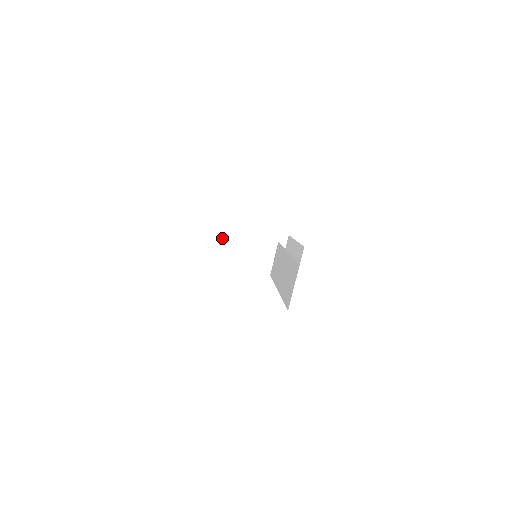
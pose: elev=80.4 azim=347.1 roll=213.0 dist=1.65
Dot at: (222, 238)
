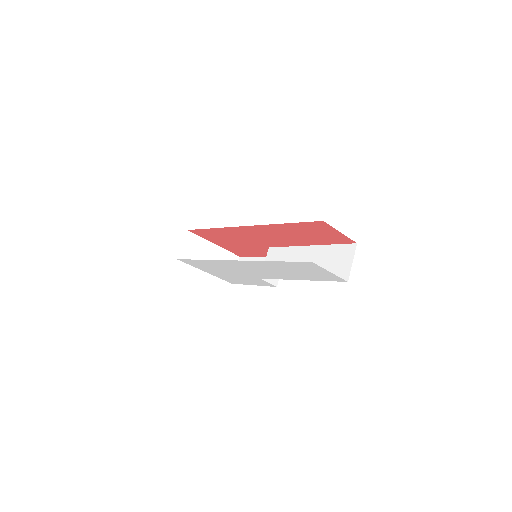
Dot at: (186, 248)
